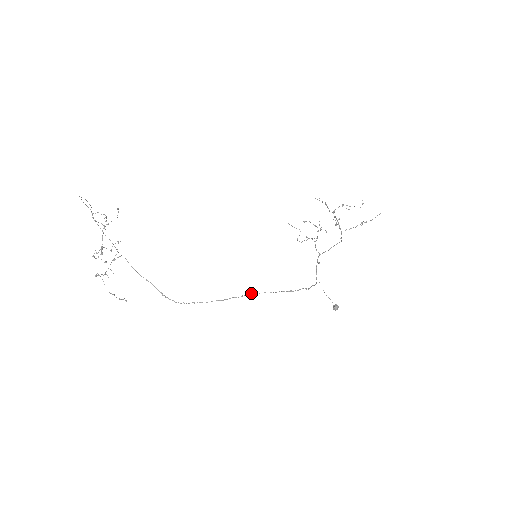
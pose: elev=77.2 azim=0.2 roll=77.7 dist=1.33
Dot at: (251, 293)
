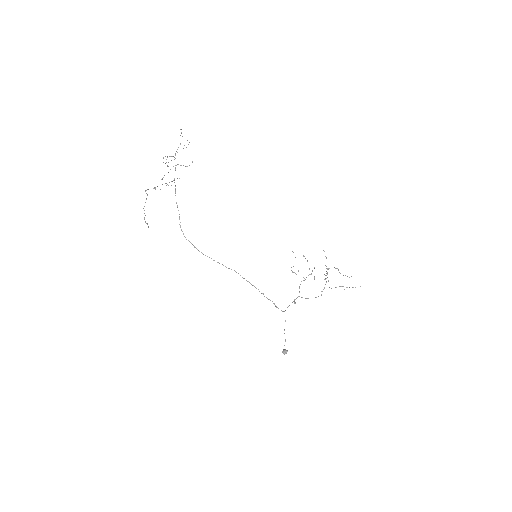
Dot at: occluded
